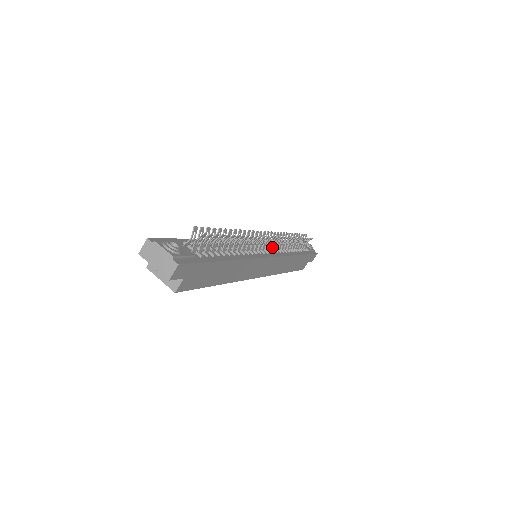
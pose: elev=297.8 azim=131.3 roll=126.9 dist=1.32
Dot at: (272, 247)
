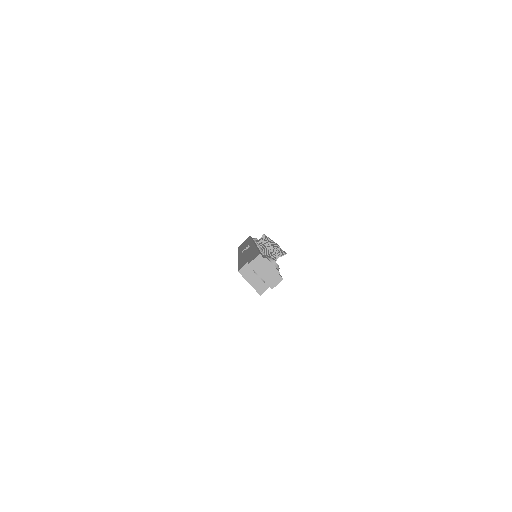
Dot at: occluded
